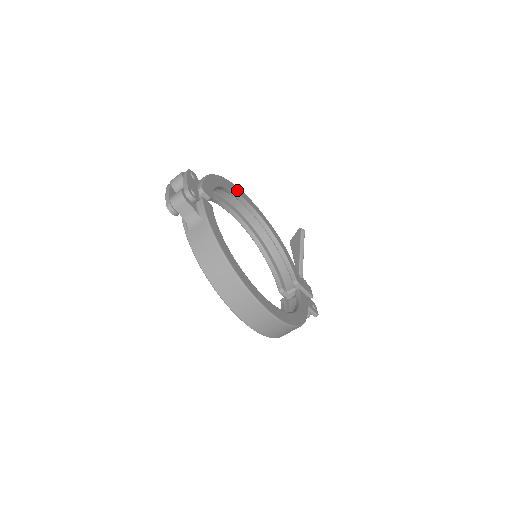
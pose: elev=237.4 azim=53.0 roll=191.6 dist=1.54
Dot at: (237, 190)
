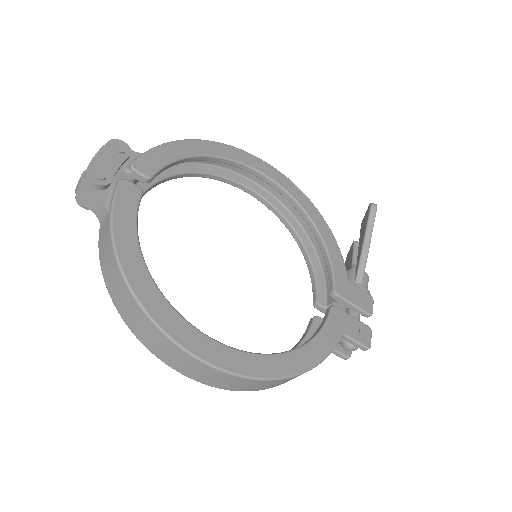
Dot at: (243, 157)
